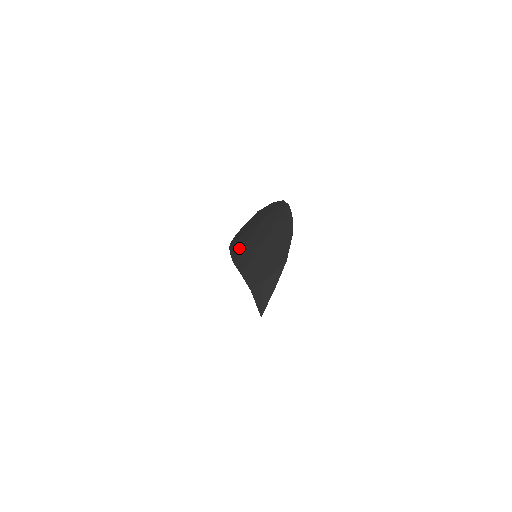
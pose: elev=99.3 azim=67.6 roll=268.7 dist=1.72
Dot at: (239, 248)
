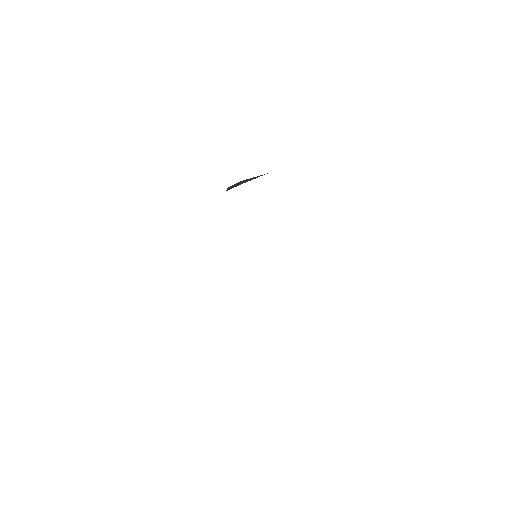
Dot at: occluded
